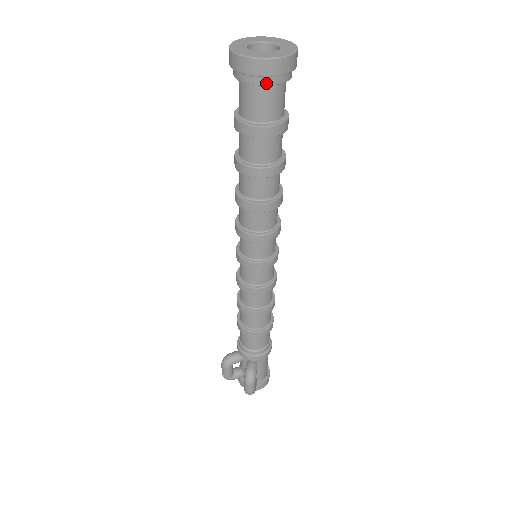
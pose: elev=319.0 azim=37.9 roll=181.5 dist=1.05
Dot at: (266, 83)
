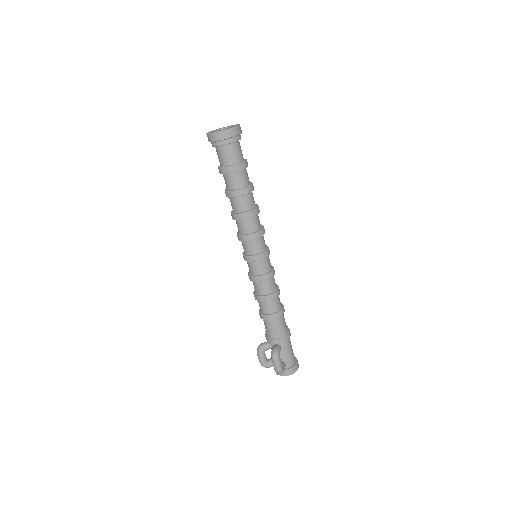
Dot at: (225, 143)
